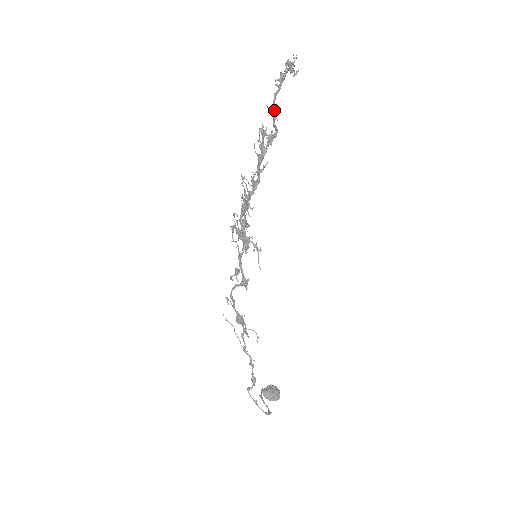
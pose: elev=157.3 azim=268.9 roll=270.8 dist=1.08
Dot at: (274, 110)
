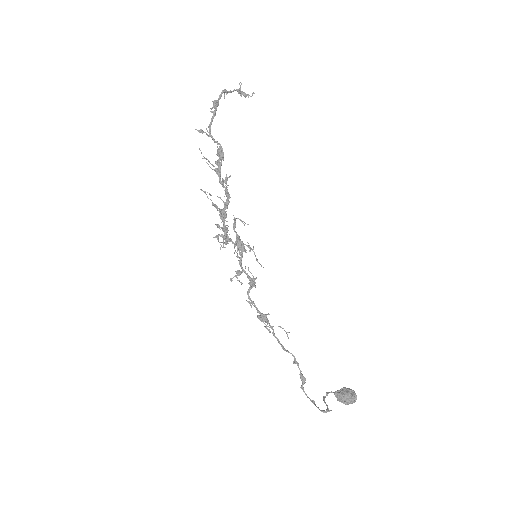
Dot at: occluded
